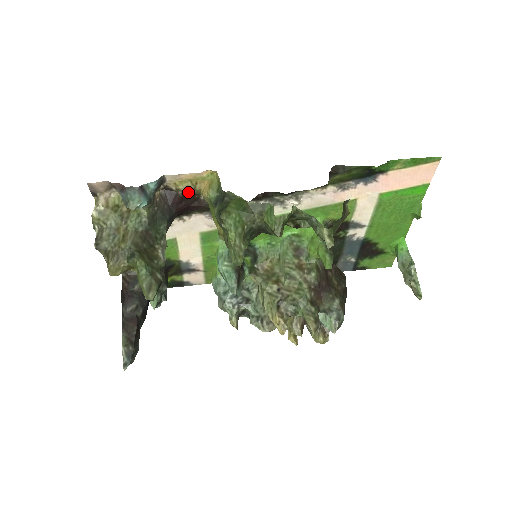
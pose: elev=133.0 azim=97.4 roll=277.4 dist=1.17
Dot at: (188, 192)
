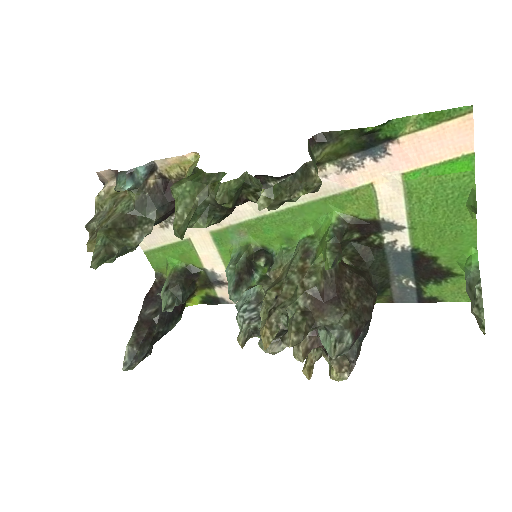
Dot at: occluded
